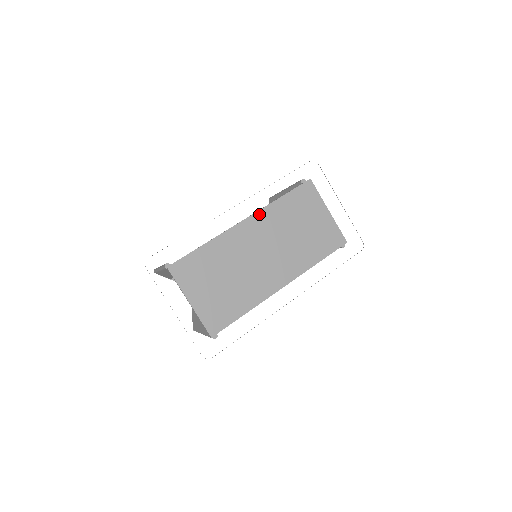
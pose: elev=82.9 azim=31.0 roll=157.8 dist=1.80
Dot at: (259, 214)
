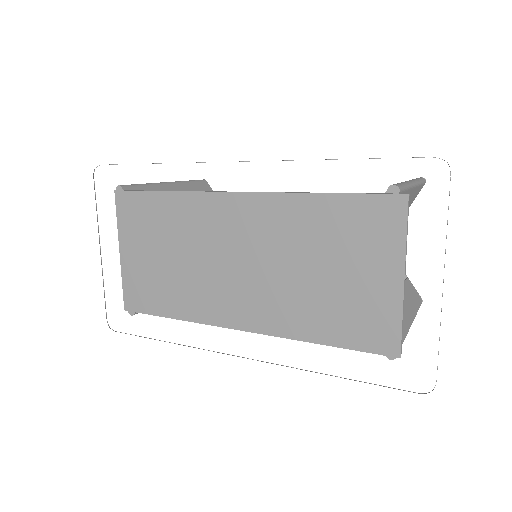
Dot at: (267, 198)
